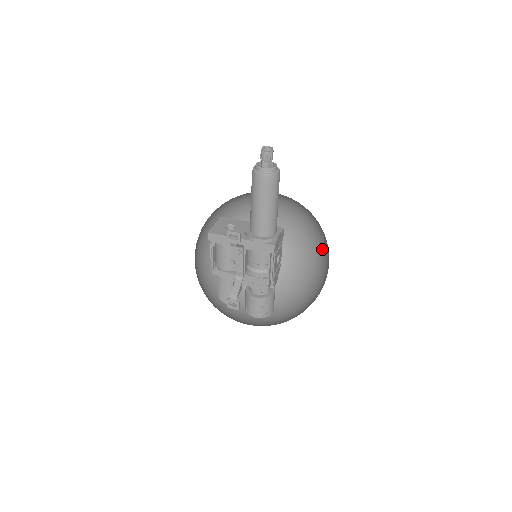
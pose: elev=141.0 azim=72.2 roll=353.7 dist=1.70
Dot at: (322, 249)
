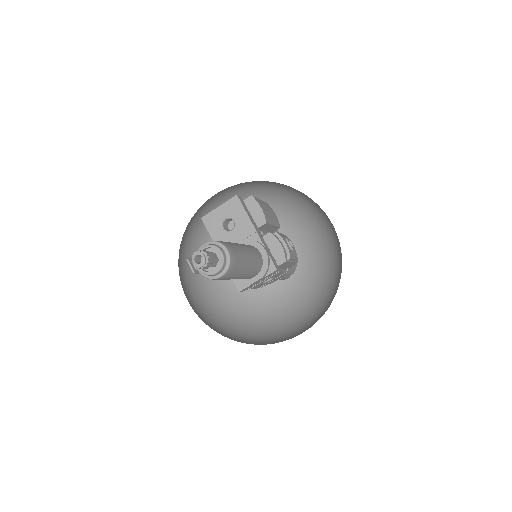
Dot at: occluded
